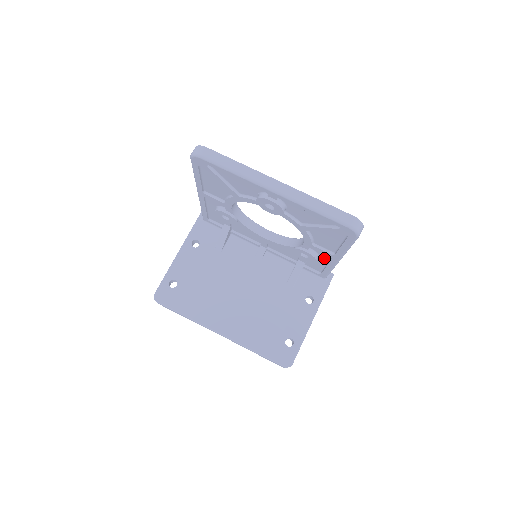
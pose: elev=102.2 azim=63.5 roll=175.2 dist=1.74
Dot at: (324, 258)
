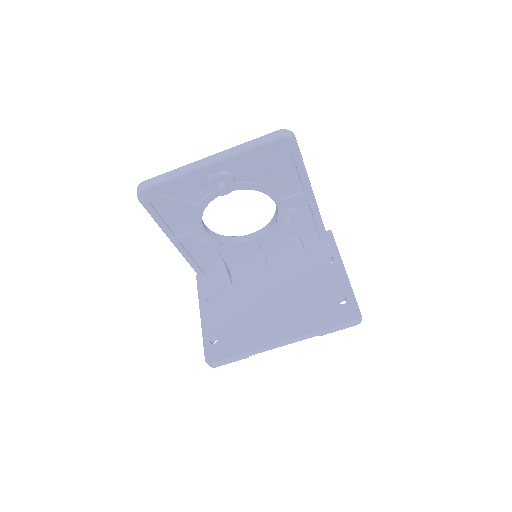
Dot at: (304, 209)
